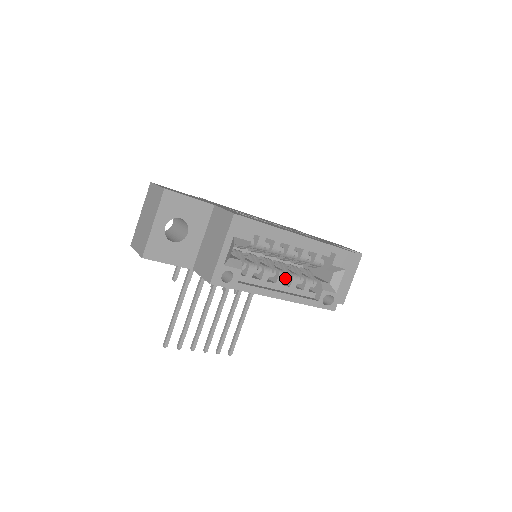
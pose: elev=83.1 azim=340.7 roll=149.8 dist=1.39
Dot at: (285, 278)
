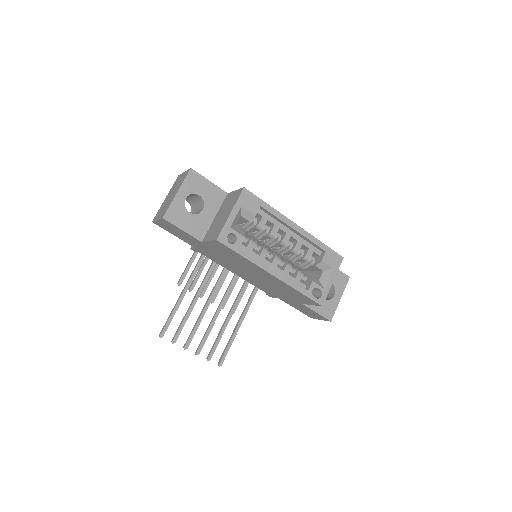
Dot at: (280, 263)
